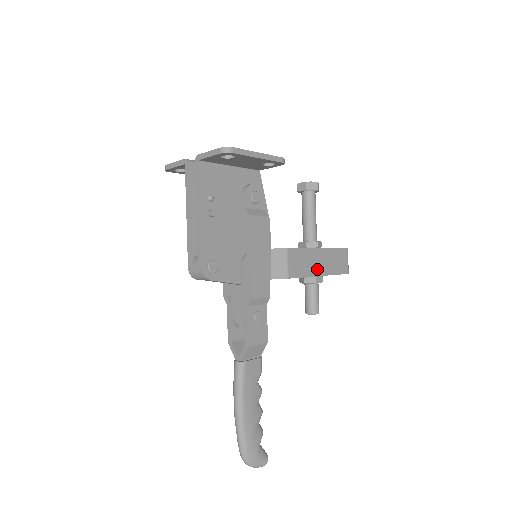
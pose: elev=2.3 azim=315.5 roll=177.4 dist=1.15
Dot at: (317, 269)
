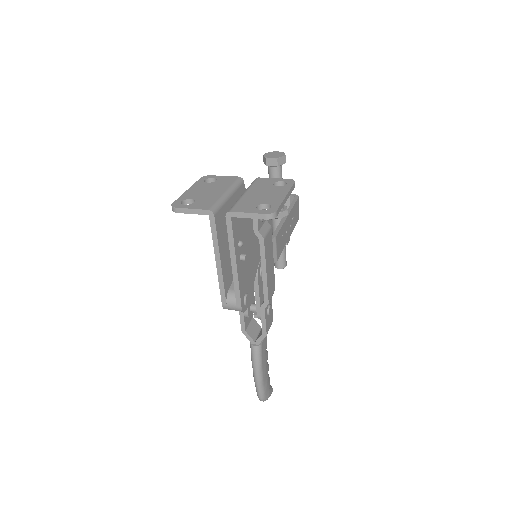
Dot at: (288, 234)
